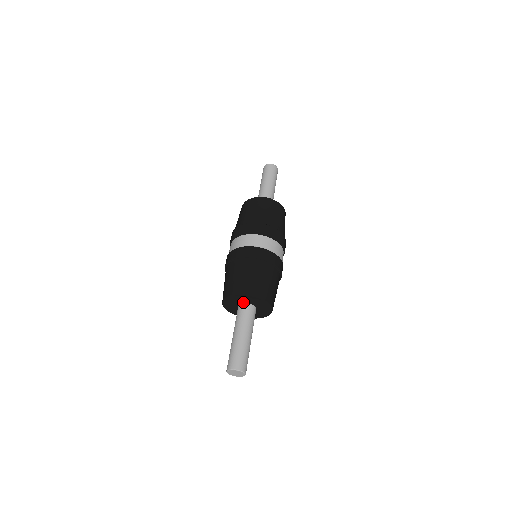
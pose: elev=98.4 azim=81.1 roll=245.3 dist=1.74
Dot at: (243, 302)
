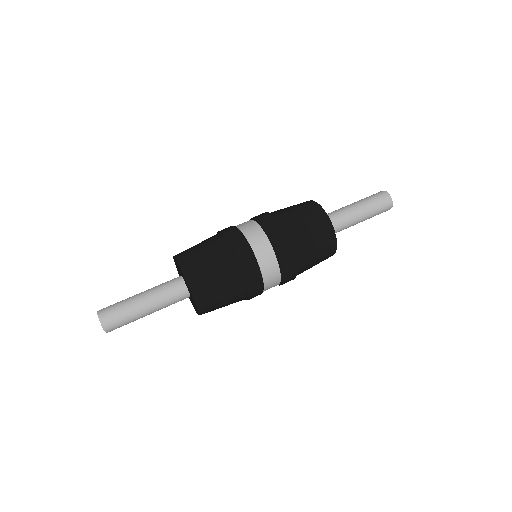
Dot at: occluded
